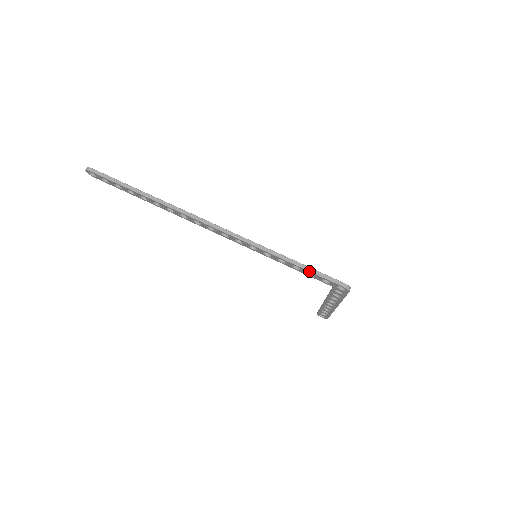
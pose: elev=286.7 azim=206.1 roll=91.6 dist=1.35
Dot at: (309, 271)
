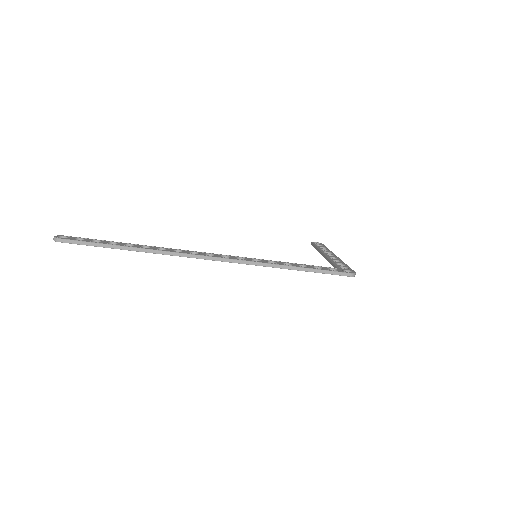
Dot at: occluded
